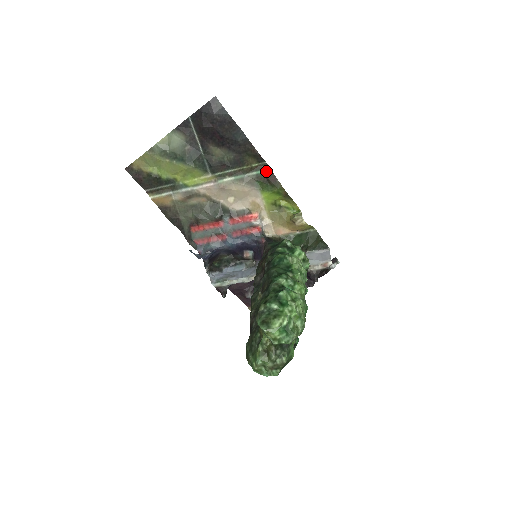
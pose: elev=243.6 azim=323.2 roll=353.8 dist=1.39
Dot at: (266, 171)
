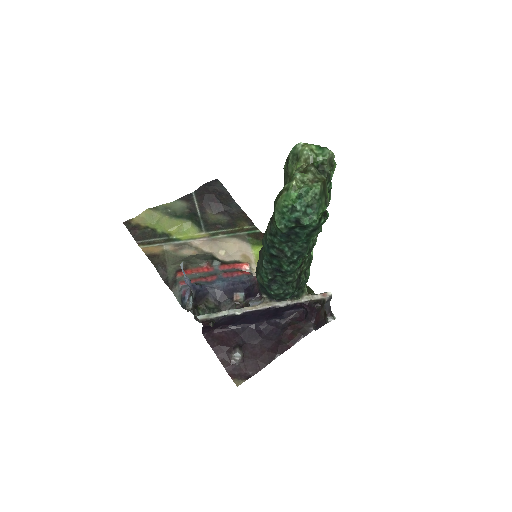
Dot at: (256, 232)
